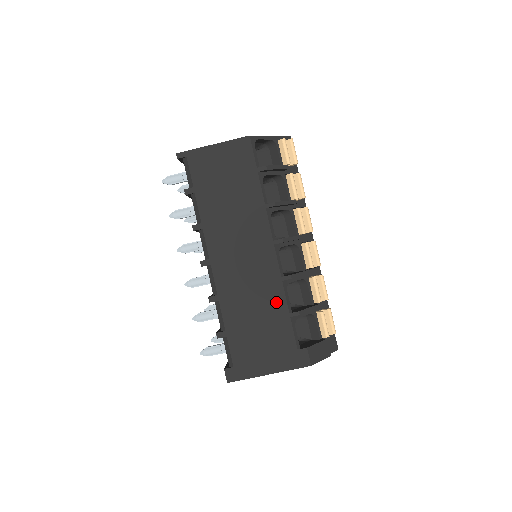
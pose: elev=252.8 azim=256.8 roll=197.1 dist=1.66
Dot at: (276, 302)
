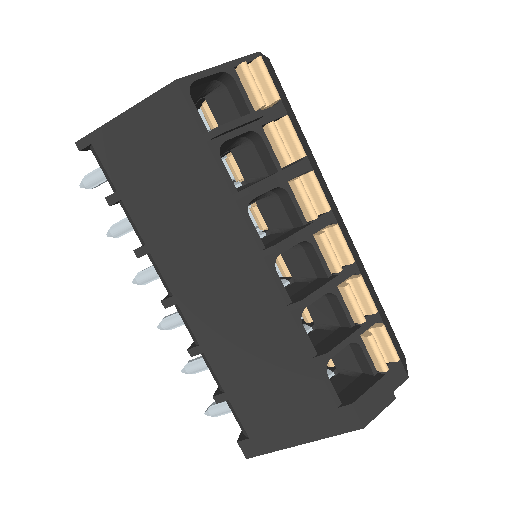
Dot at: (288, 344)
